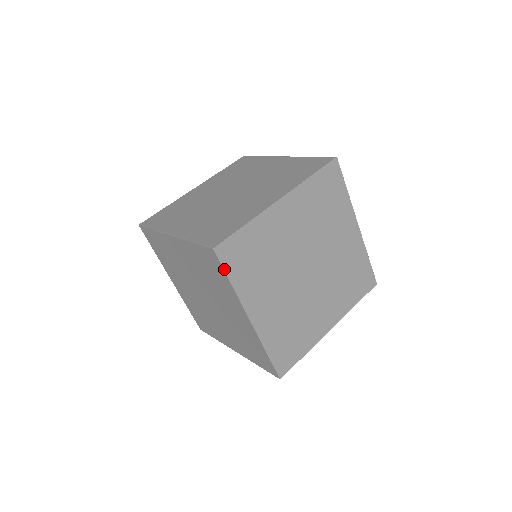
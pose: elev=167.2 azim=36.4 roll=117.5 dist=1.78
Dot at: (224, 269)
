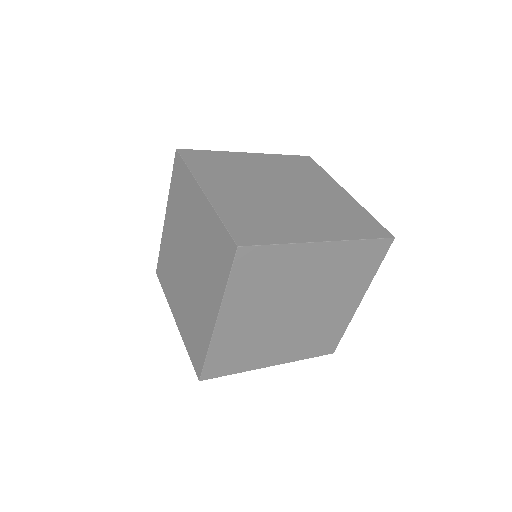
Dot at: (232, 269)
